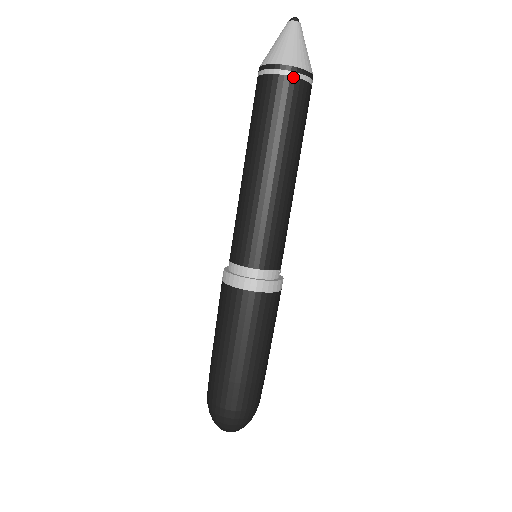
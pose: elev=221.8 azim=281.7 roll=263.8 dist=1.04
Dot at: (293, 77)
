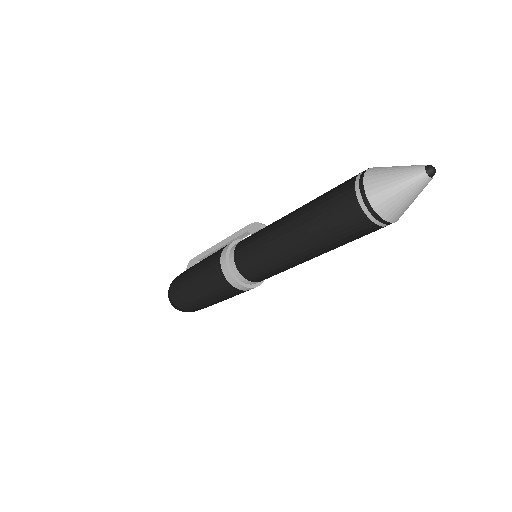
Dot at: (381, 226)
